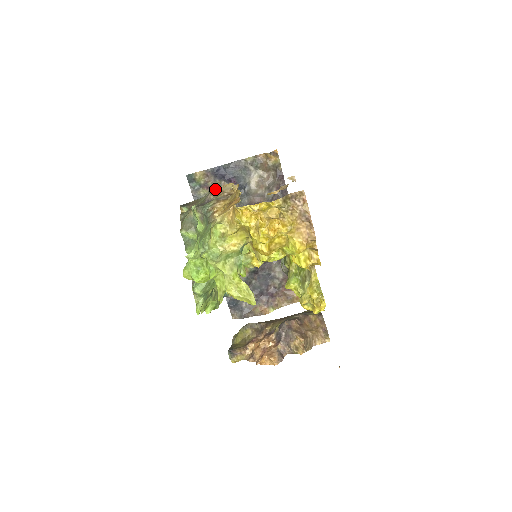
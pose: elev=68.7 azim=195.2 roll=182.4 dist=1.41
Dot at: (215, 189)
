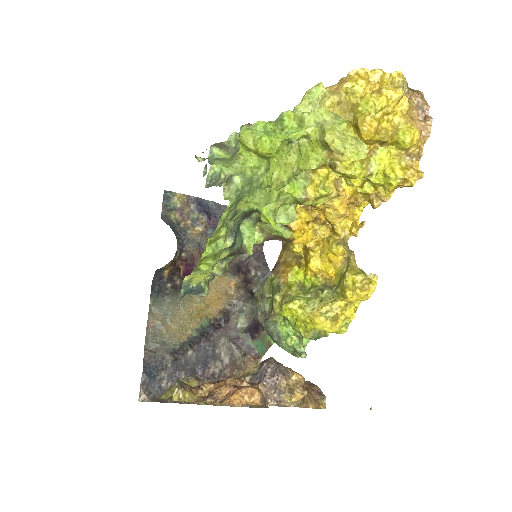
Dot at: occluded
